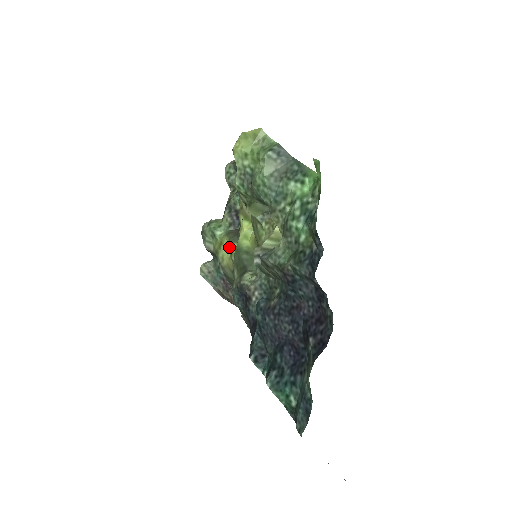
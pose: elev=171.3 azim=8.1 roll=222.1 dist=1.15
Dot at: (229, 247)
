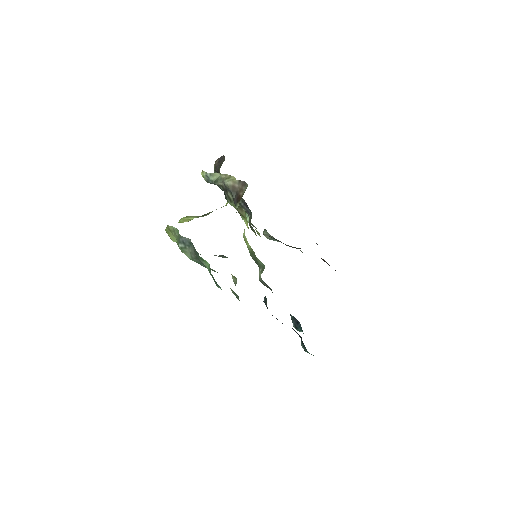
Dot at: (255, 233)
